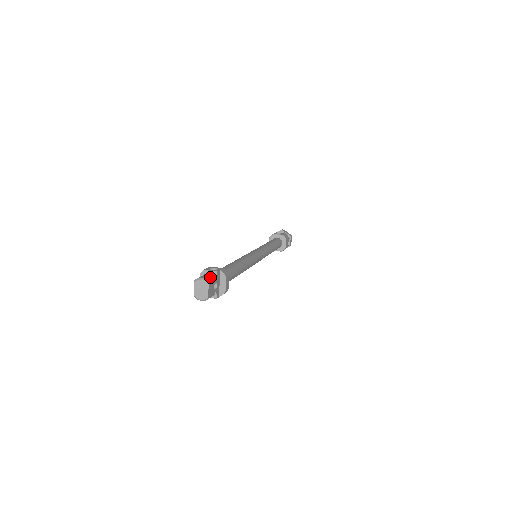
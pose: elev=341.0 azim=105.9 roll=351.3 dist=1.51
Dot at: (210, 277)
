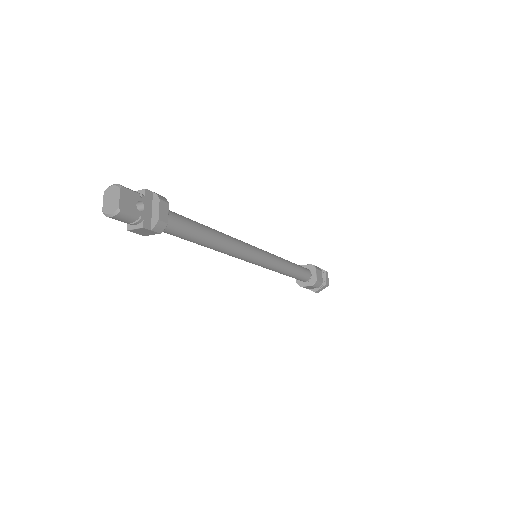
Dot at: (130, 189)
